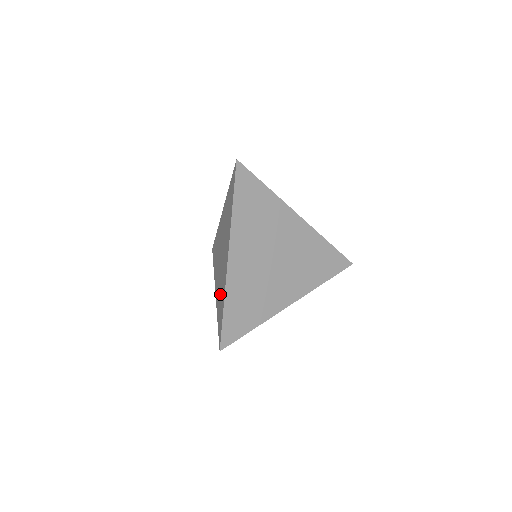
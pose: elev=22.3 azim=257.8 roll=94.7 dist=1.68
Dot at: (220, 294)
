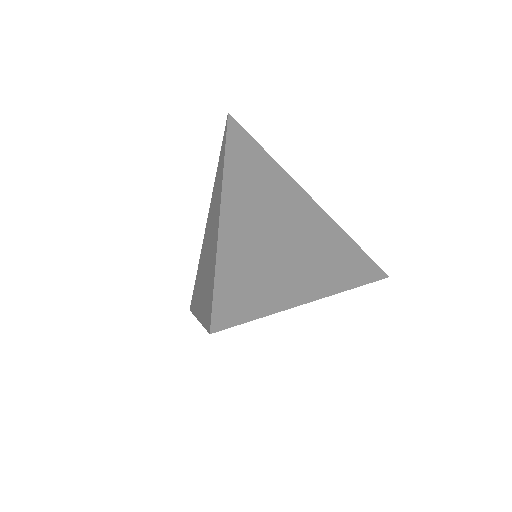
Dot at: (207, 281)
